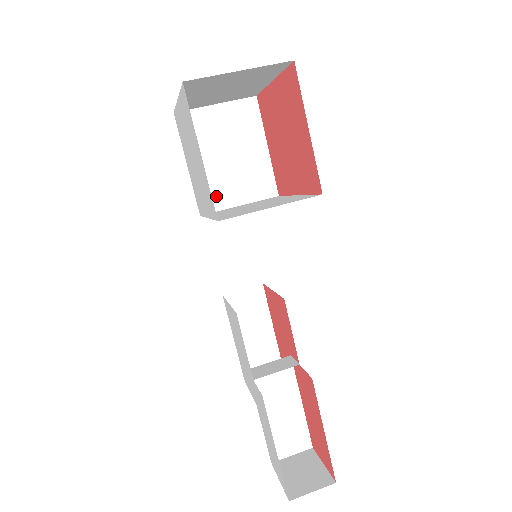
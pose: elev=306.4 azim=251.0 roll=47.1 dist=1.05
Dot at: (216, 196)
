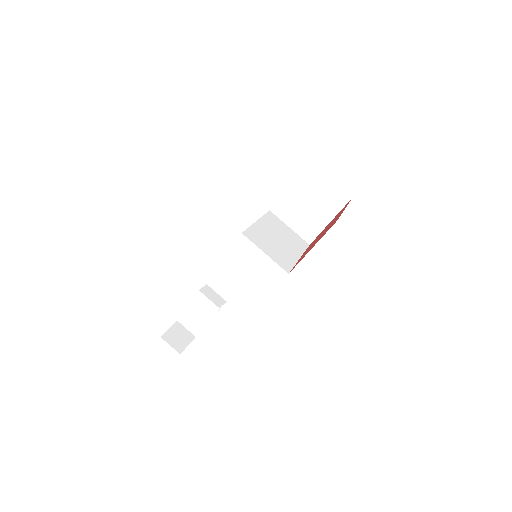
Dot at: (285, 212)
